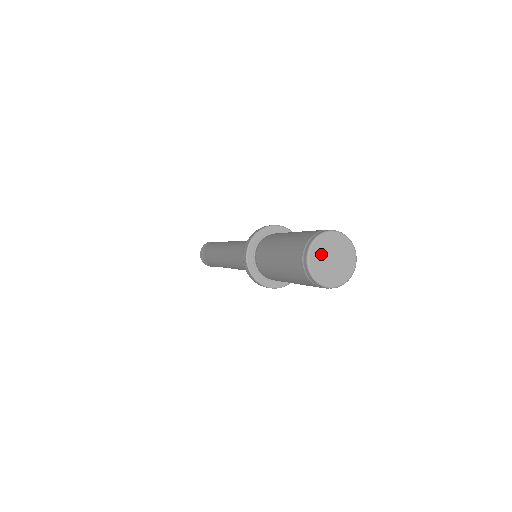
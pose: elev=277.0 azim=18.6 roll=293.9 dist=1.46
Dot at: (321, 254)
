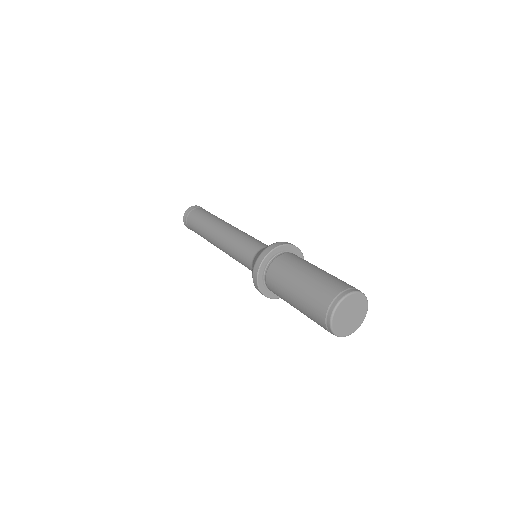
Dot at: (342, 325)
